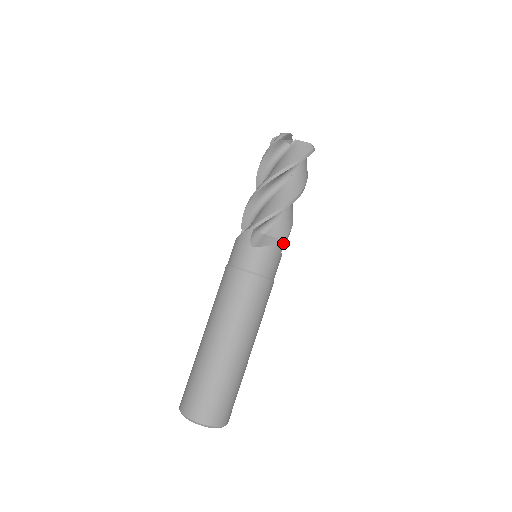
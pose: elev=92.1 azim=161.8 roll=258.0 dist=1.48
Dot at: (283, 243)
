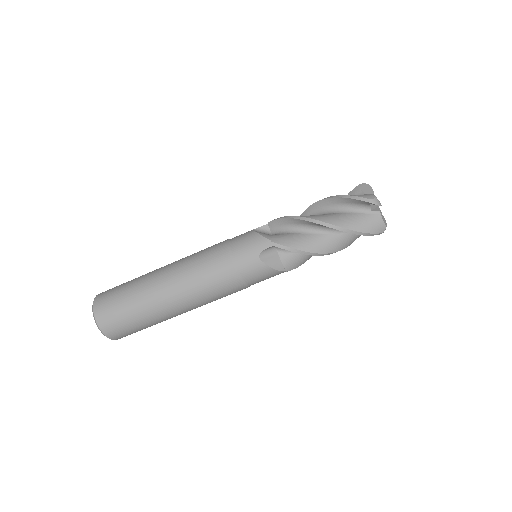
Dot at: occluded
